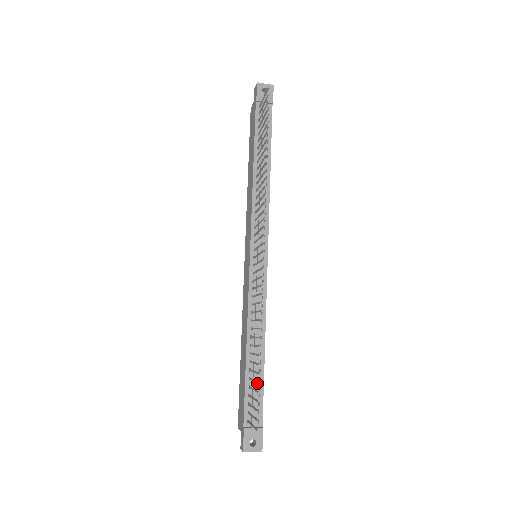
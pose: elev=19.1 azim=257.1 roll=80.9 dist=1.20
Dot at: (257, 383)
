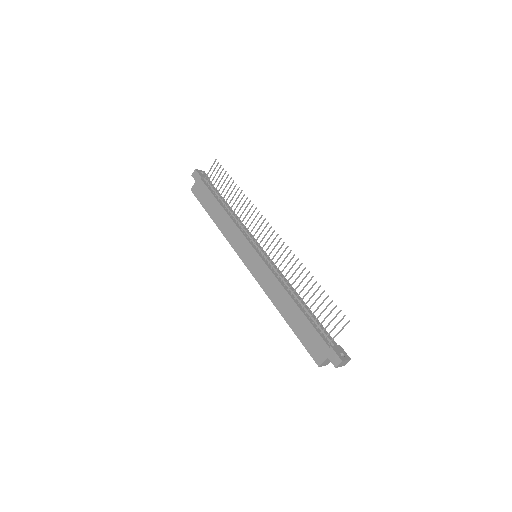
Dot at: occluded
